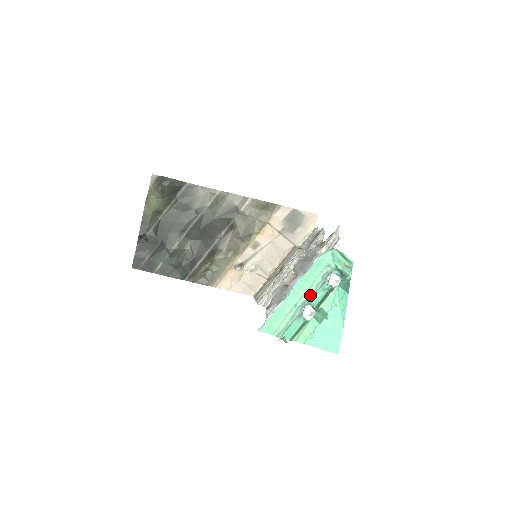
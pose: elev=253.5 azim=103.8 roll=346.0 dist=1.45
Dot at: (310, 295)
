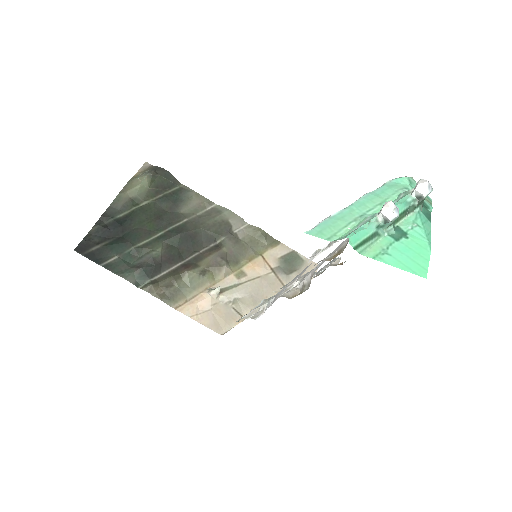
Dot at: occluded
